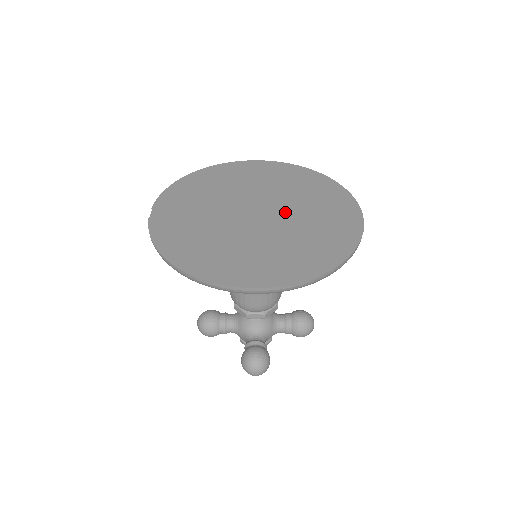
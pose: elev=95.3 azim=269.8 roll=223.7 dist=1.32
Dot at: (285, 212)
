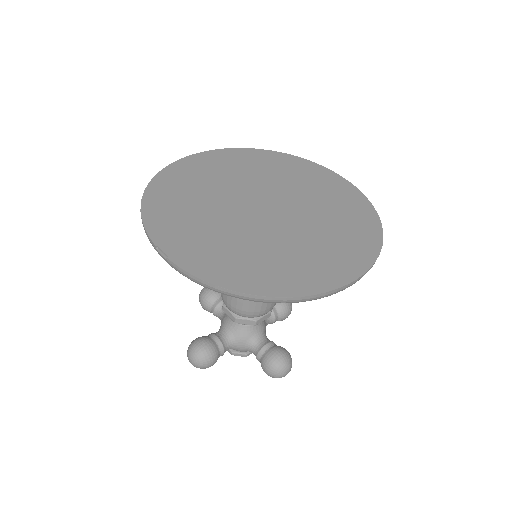
Dot at: (287, 198)
